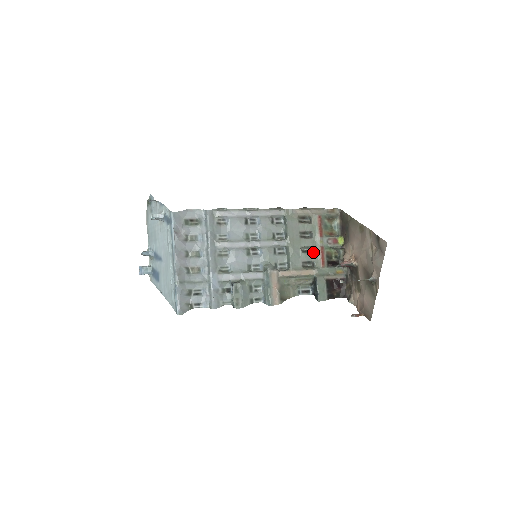
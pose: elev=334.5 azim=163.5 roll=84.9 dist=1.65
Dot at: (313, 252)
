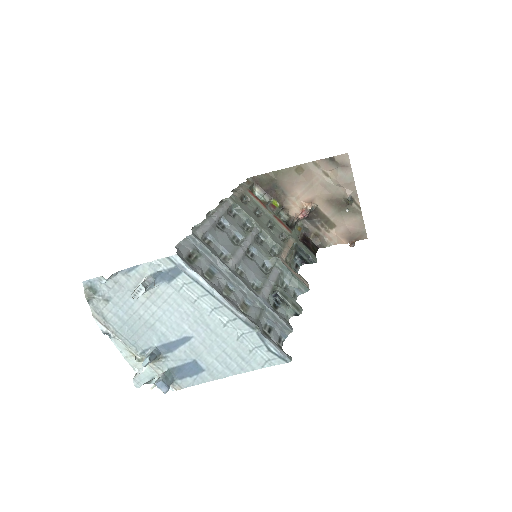
Dot at: (274, 225)
